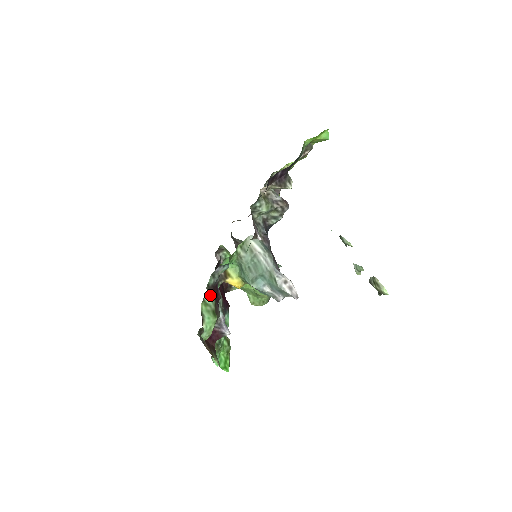
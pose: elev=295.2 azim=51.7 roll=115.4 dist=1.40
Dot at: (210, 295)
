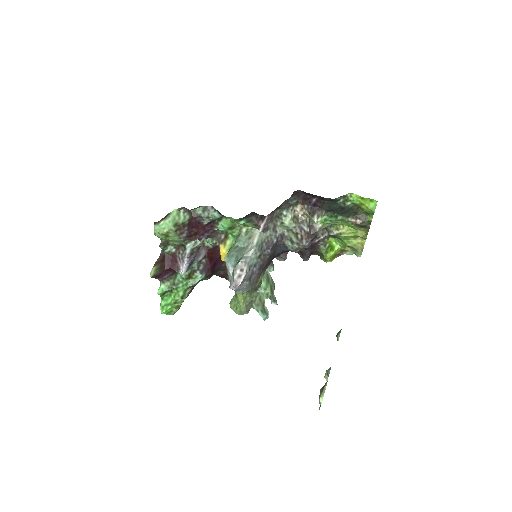
Dot at: (187, 214)
